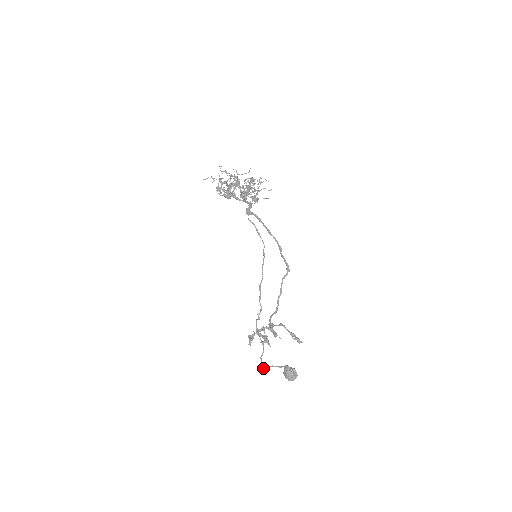
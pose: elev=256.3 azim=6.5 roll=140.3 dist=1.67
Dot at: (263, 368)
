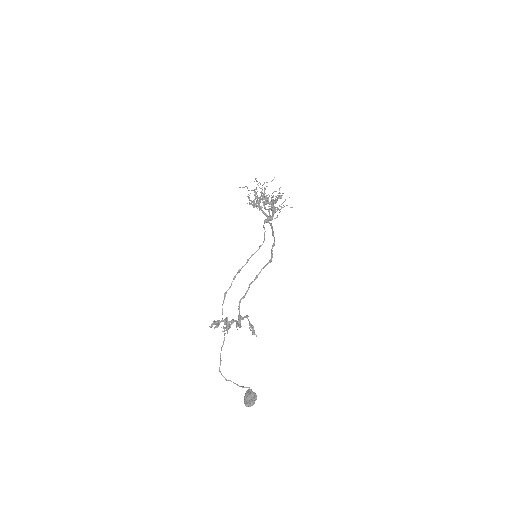
Dot at: occluded
